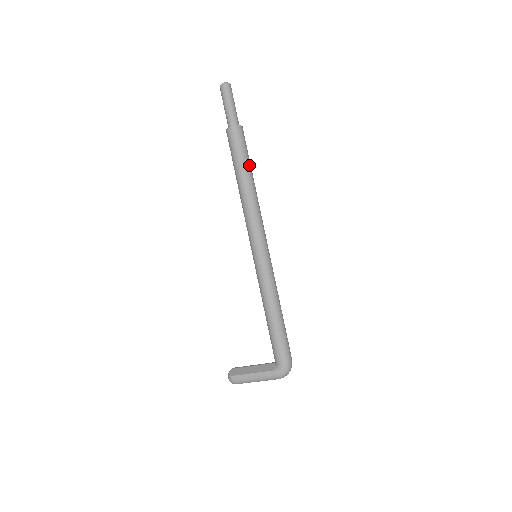
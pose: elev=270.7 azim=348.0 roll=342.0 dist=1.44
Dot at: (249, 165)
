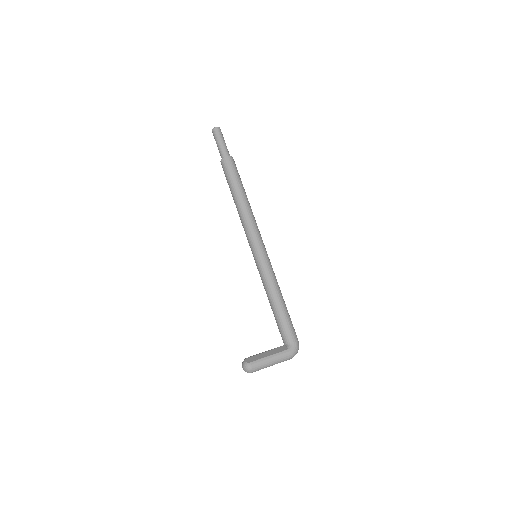
Dot at: occluded
